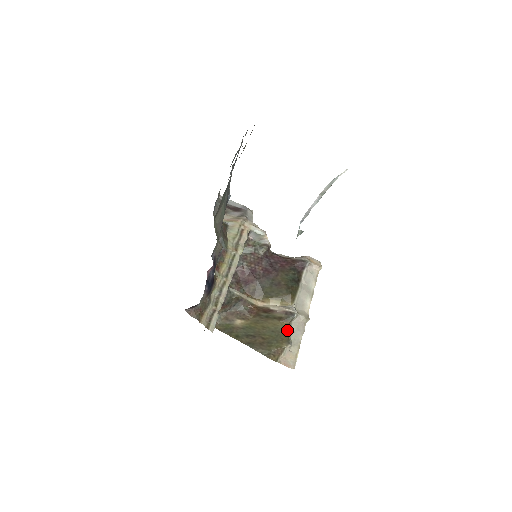
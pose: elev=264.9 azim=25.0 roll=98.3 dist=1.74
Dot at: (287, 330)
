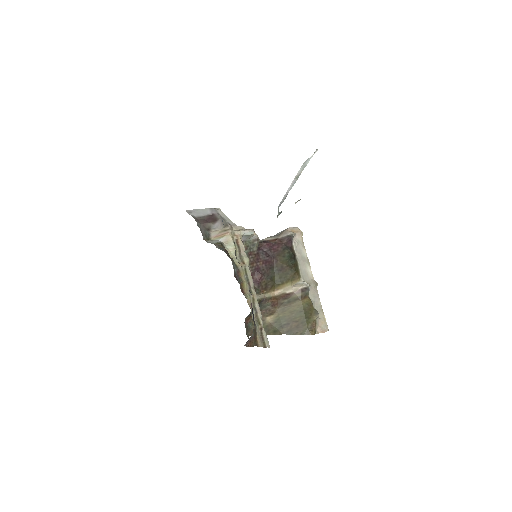
Dot at: (310, 304)
